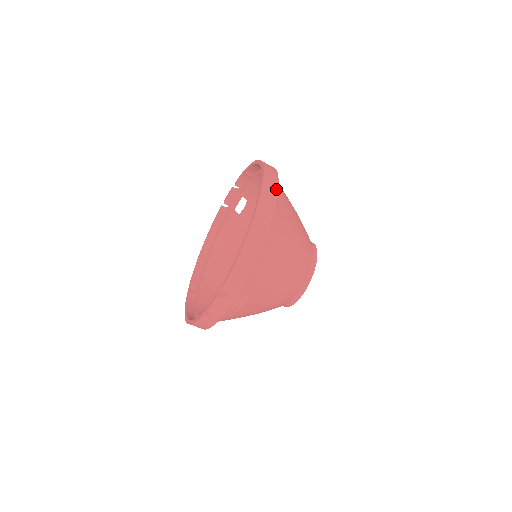
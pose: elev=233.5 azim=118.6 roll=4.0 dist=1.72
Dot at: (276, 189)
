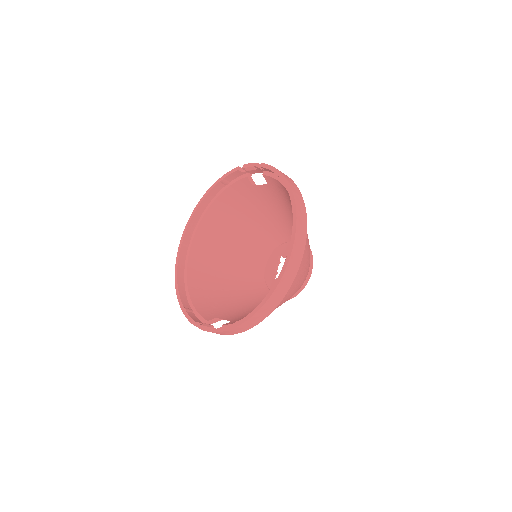
Dot at: (297, 268)
